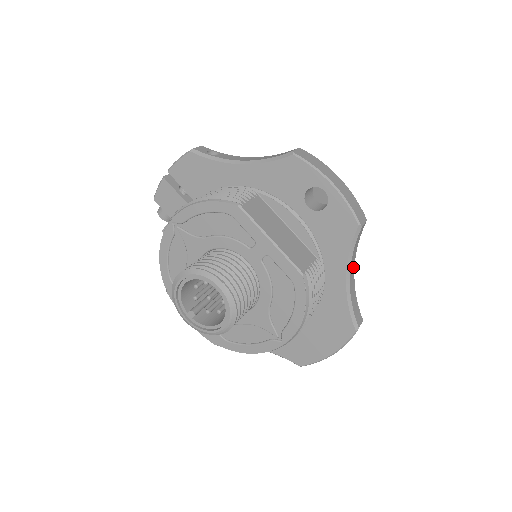
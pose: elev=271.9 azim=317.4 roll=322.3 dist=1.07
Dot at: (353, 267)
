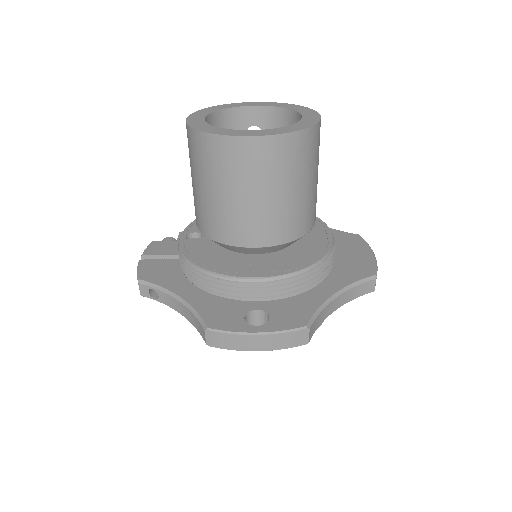
Dot at: (332, 304)
